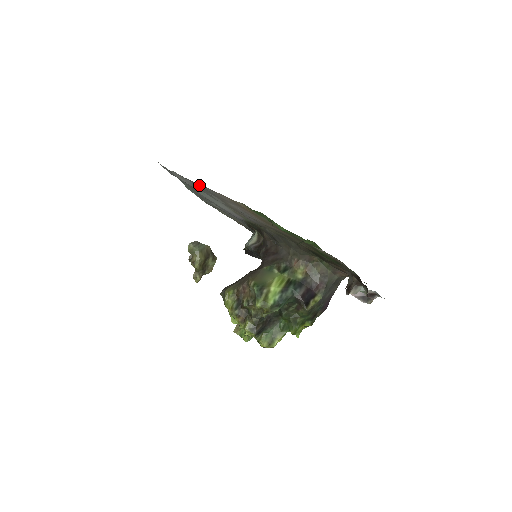
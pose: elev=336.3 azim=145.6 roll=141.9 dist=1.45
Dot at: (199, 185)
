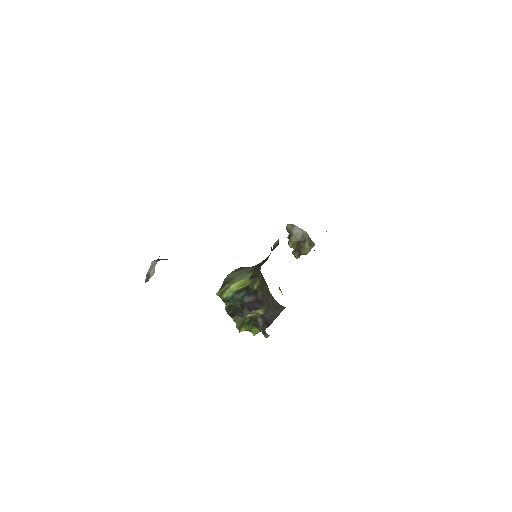
Dot at: occluded
